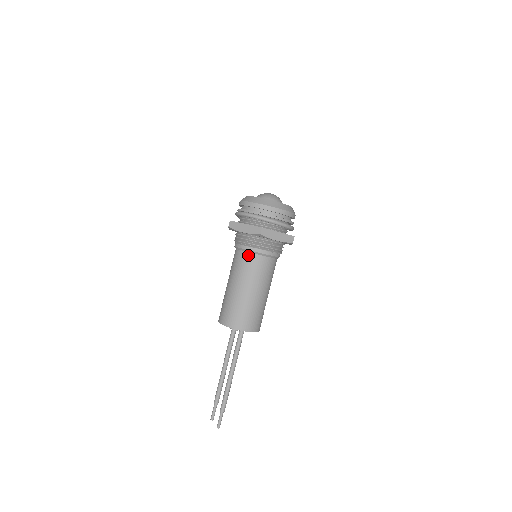
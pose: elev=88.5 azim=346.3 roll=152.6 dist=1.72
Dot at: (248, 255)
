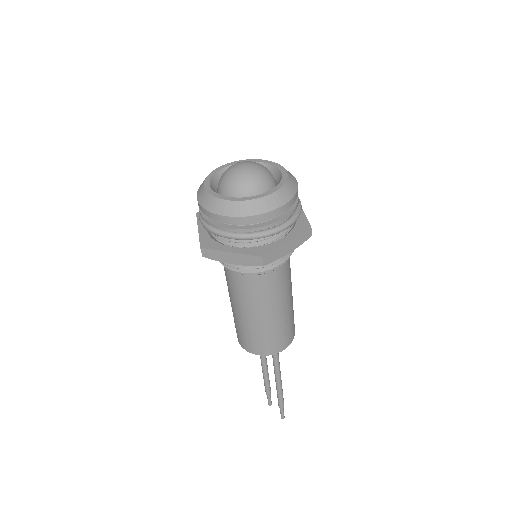
Dot at: (250, 279)
